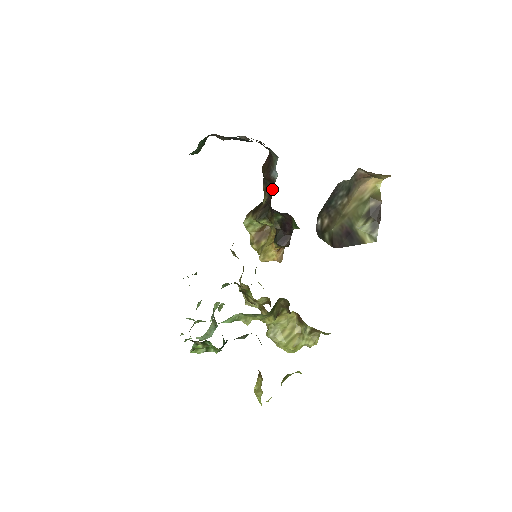
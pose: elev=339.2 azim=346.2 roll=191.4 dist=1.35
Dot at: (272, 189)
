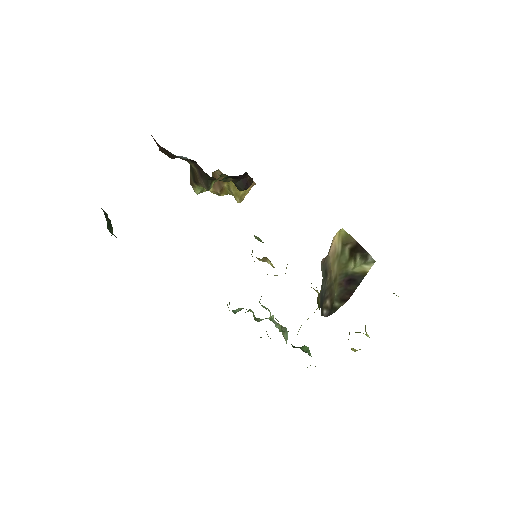
Dot at: (191, 160)
